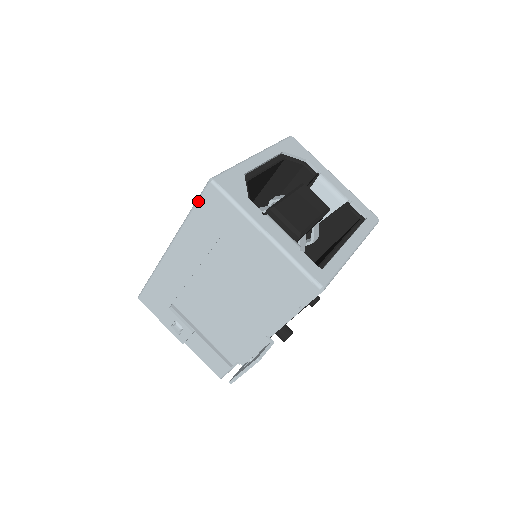
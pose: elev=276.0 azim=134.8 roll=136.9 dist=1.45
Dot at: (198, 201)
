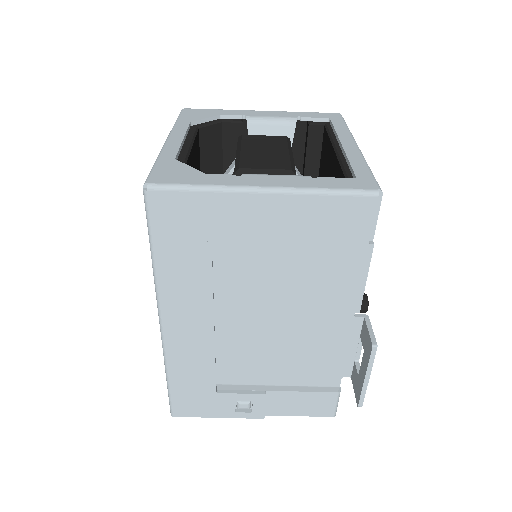
Dot at: (151, 229)
